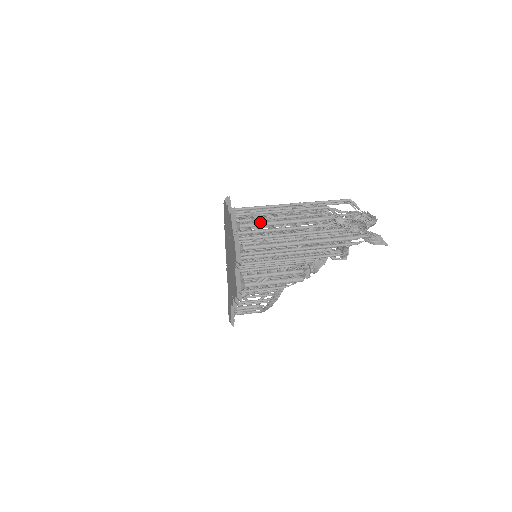
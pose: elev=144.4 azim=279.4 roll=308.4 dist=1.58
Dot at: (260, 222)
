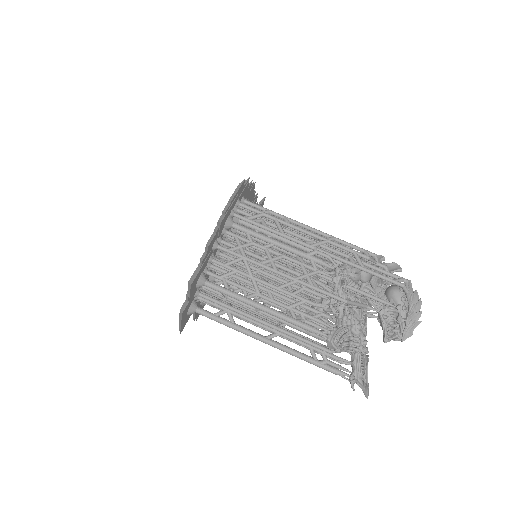
Dot at: (230, 294)
